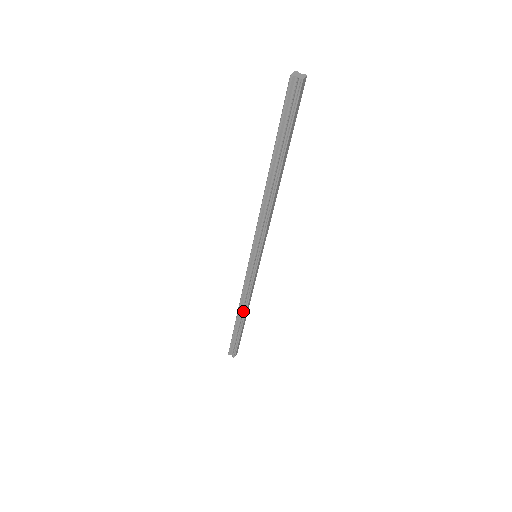
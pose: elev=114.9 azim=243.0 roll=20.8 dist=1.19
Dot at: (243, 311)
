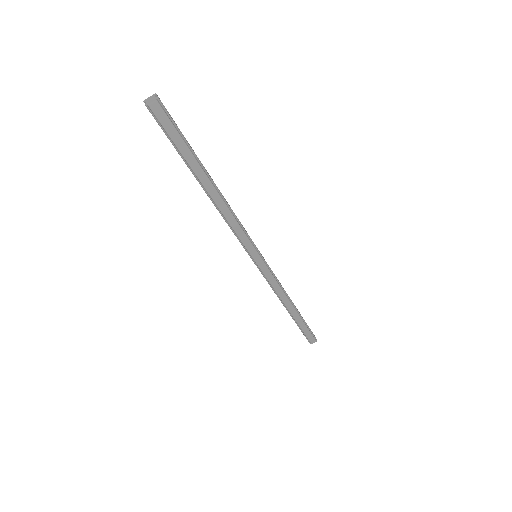
Dot at: occluded
